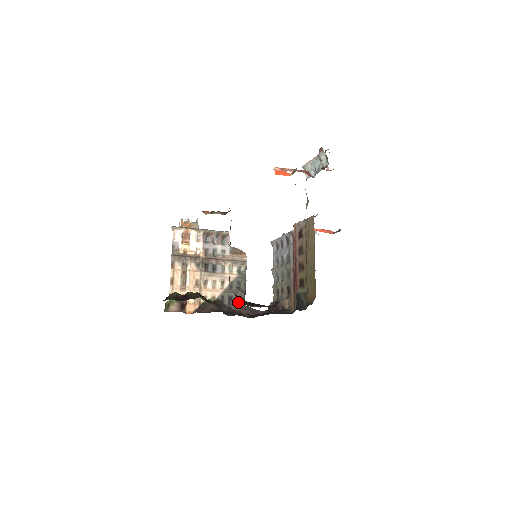
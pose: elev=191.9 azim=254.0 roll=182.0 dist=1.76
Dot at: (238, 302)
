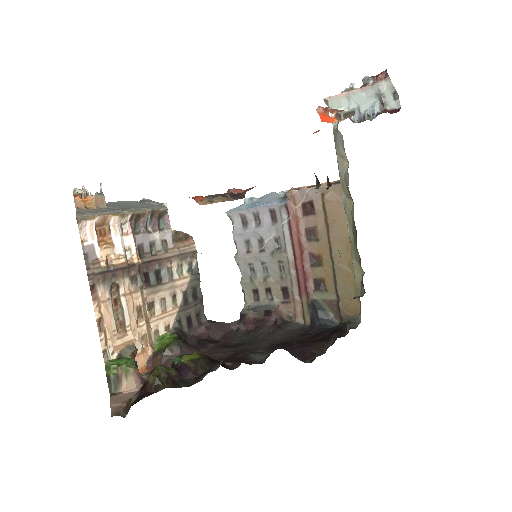
Dot at: (199, 321)
